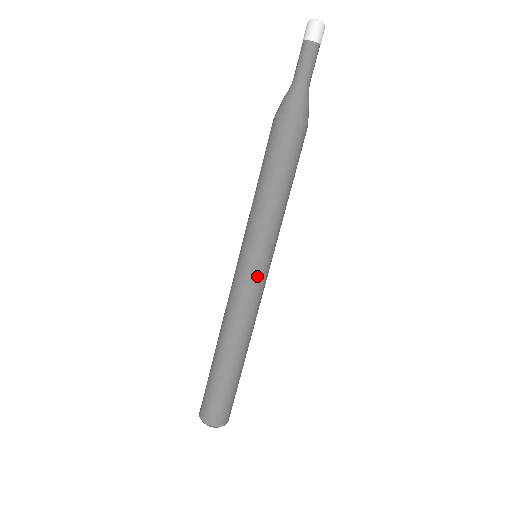
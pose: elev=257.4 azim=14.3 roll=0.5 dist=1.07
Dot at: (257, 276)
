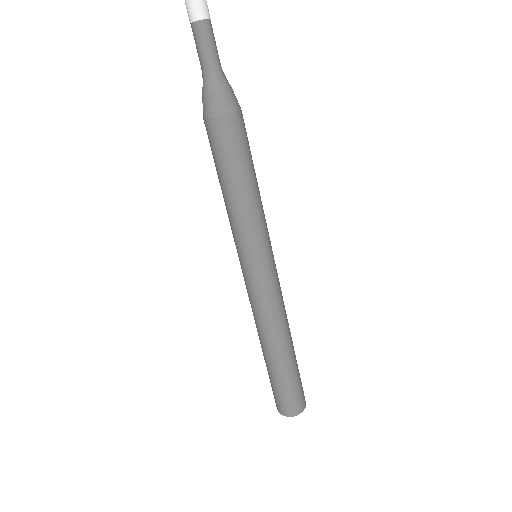
Dot at: (262, 277)
